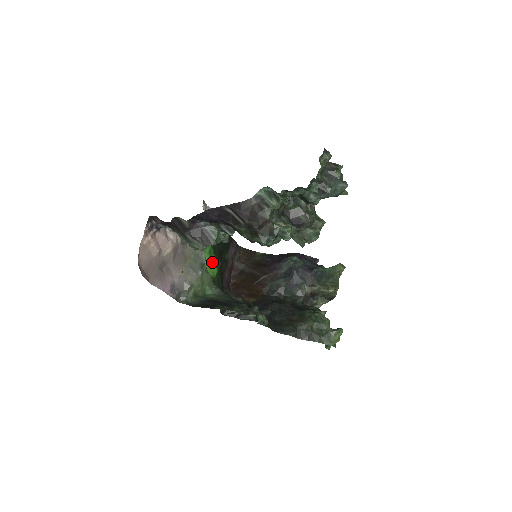
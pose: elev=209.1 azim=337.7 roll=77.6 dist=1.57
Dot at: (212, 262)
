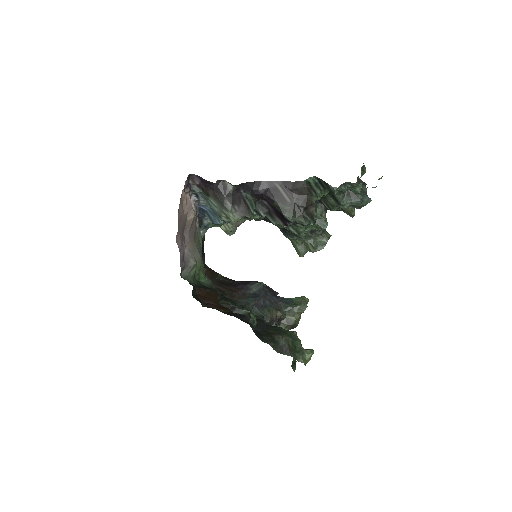
Dot at: occluded
